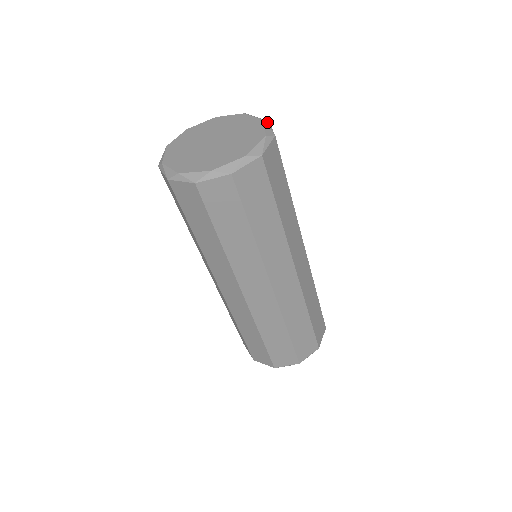
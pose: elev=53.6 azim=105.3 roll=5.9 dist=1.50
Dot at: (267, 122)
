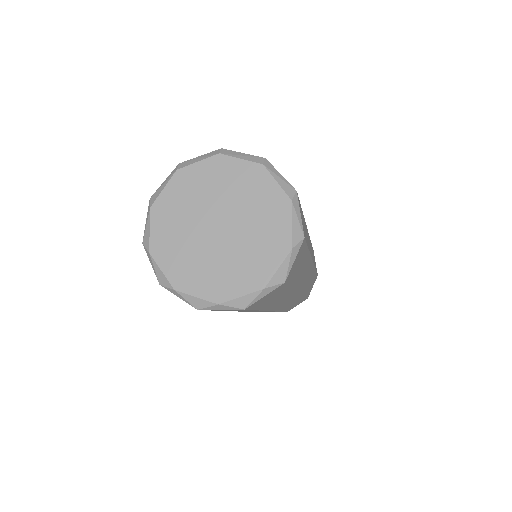
Dot at: (295, 202)
